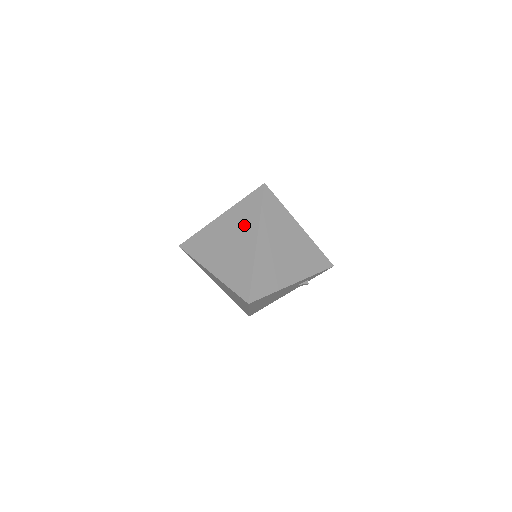
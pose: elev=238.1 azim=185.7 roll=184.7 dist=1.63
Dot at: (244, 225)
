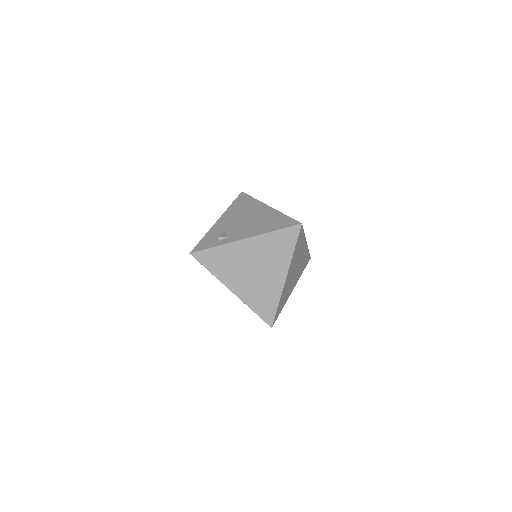
Dot at: (274, 258)
